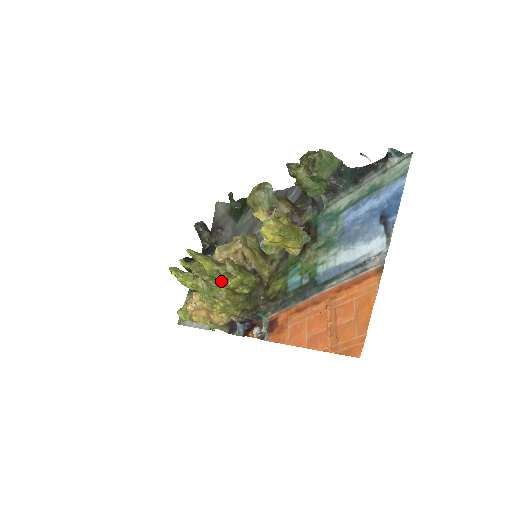
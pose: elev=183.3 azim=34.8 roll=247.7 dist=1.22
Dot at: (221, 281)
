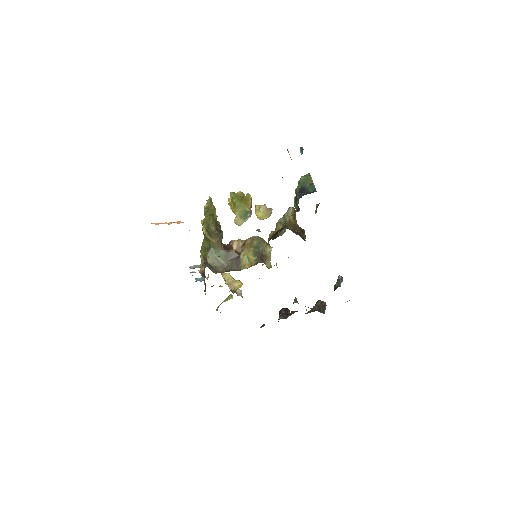
Dot at: occluded
